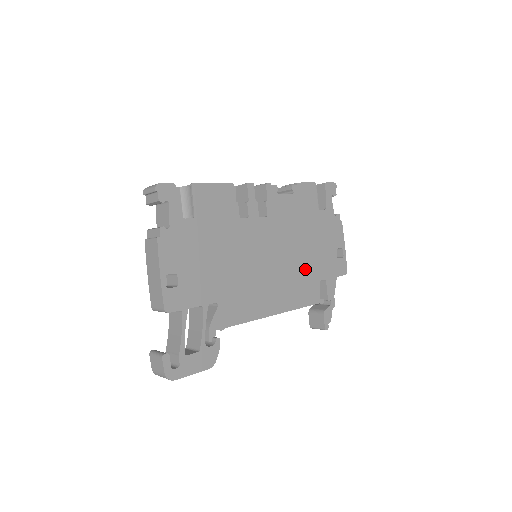
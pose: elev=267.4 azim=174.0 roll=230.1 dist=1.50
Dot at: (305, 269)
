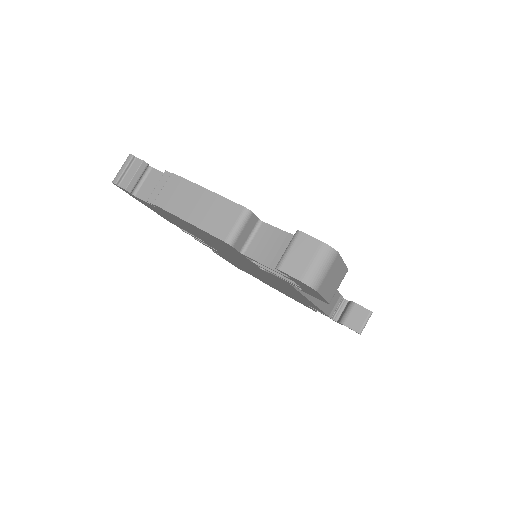
Dot at: occluded
